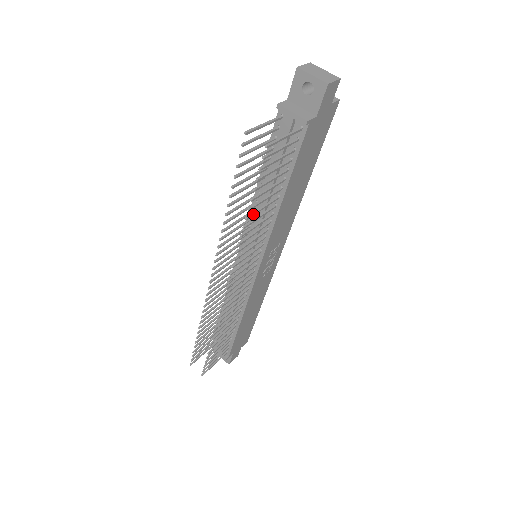
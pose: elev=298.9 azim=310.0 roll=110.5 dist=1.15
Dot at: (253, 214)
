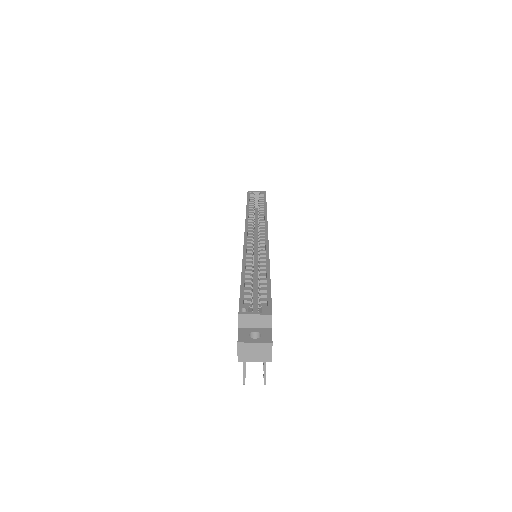
Dot at: occluded
